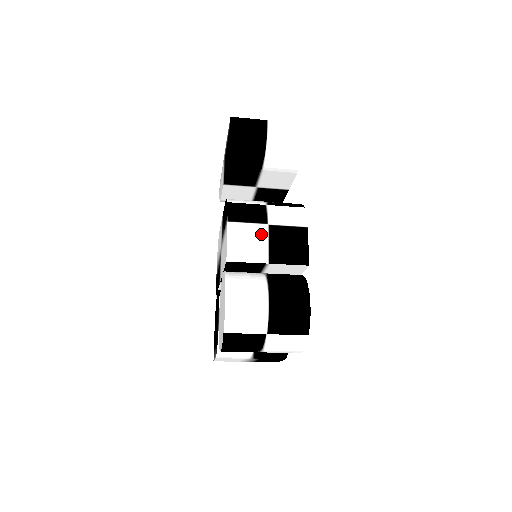
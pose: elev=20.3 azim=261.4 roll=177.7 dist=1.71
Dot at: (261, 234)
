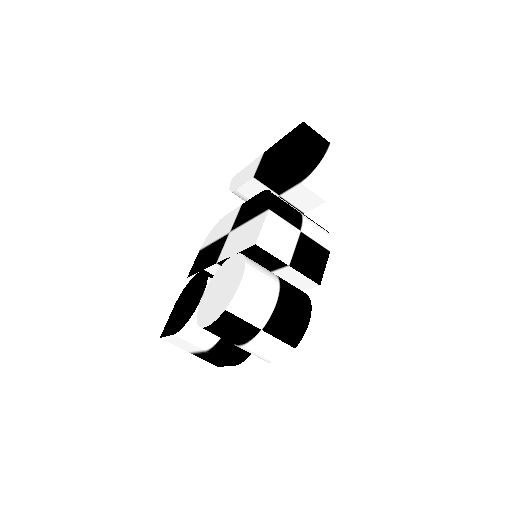
Dot at: (292, 236)
